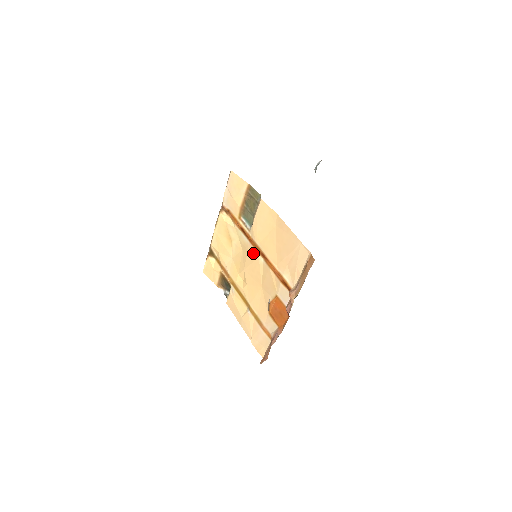
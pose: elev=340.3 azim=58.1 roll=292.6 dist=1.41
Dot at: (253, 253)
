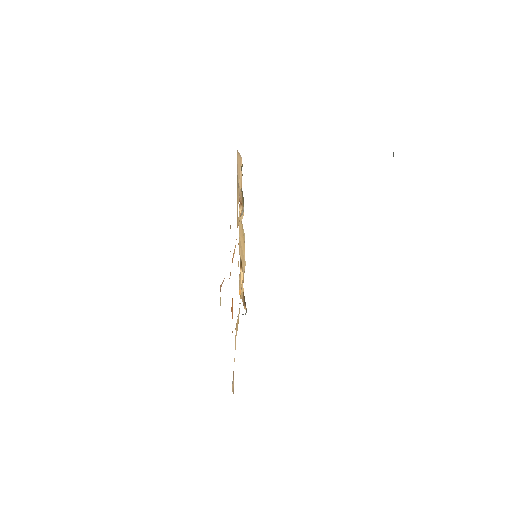
Dot at: occluded
